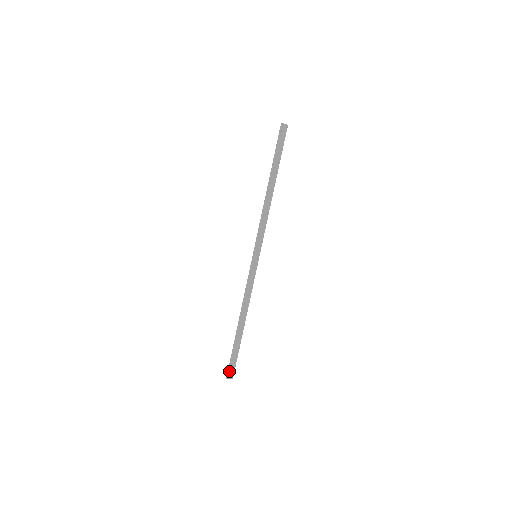
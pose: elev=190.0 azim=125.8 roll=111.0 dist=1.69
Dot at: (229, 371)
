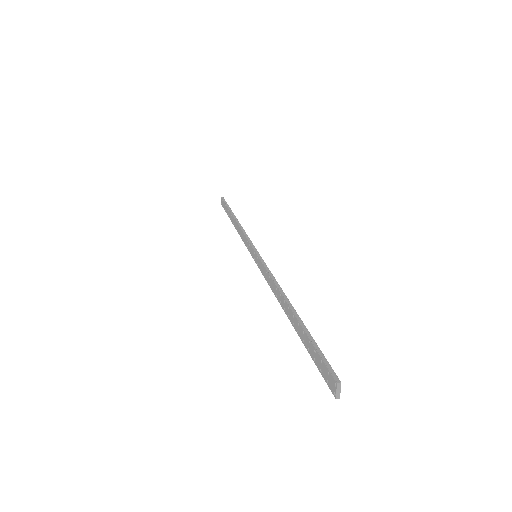
Dot at: (331, 370)
